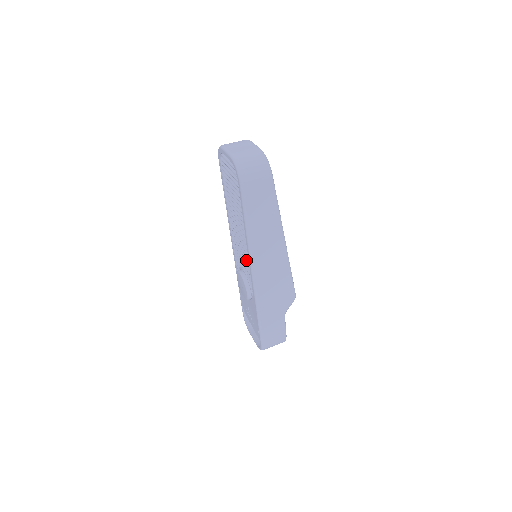
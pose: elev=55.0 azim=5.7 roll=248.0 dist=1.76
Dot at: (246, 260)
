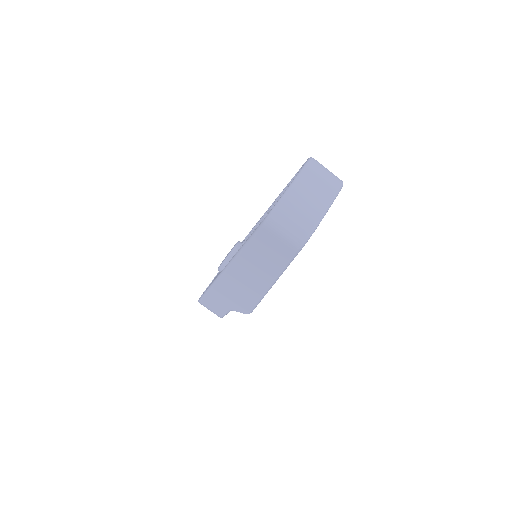
Dot at: occluded
